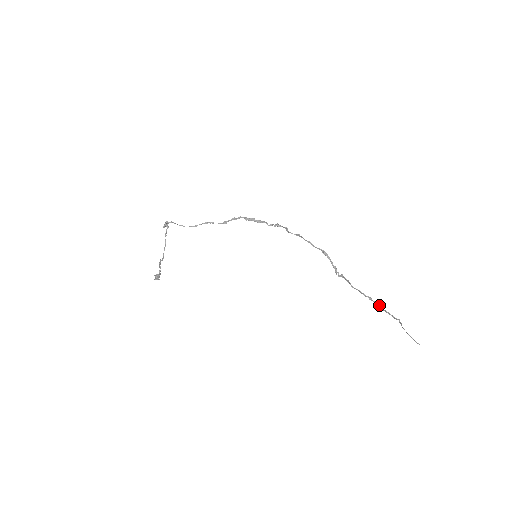
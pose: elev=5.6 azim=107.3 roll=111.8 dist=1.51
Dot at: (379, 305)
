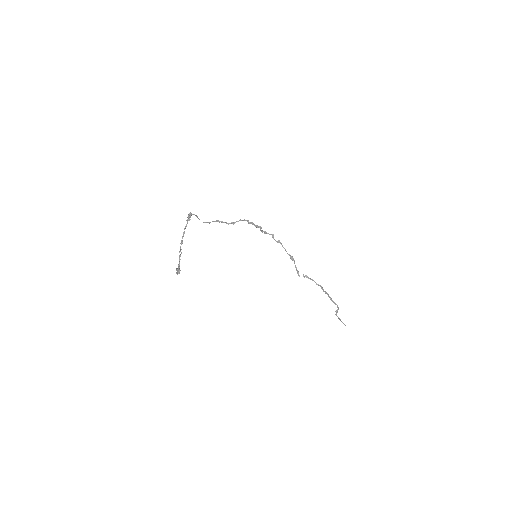
Dot at: (331, 298)
